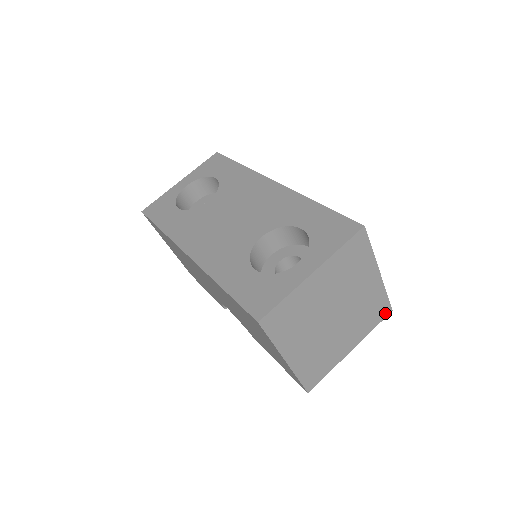
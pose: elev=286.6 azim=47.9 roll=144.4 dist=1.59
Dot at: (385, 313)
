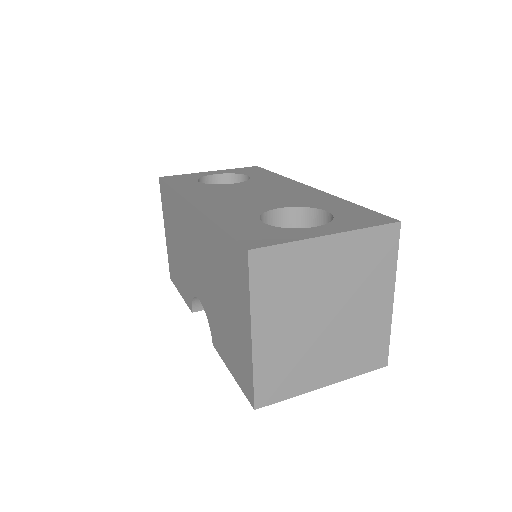
Dot at: (379, 362)
